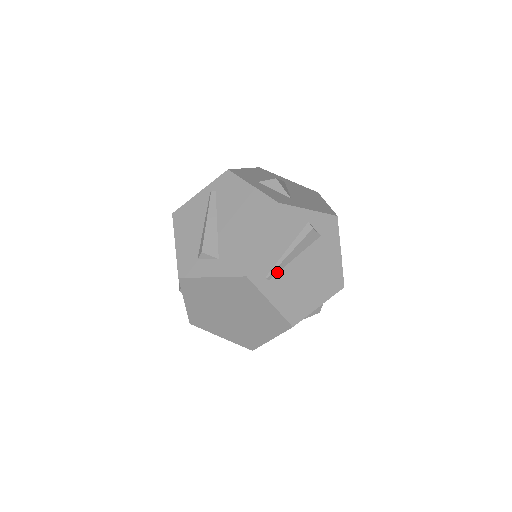
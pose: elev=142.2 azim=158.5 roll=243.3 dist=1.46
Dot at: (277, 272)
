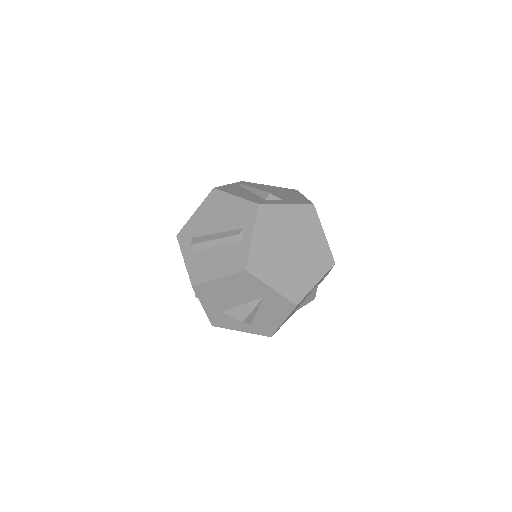
Dot at: occluded
